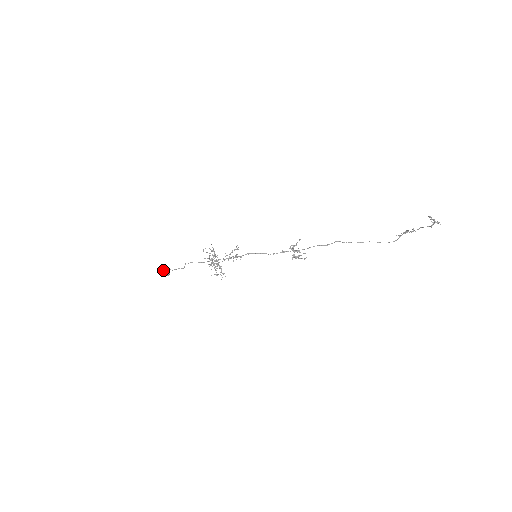
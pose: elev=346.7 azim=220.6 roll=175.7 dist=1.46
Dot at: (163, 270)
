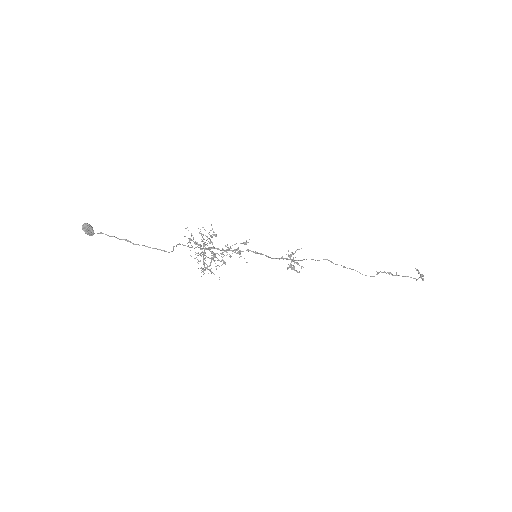
Dot at: occluded
